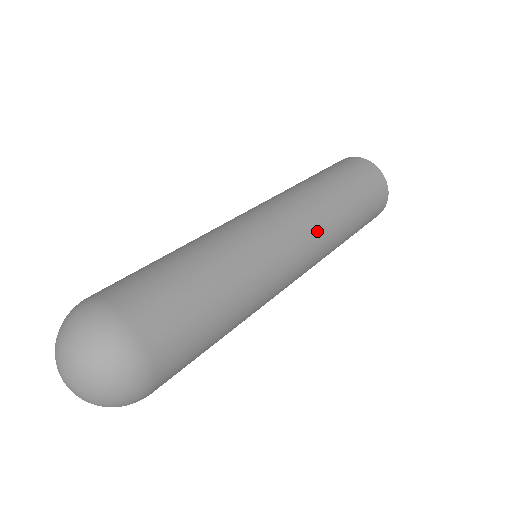
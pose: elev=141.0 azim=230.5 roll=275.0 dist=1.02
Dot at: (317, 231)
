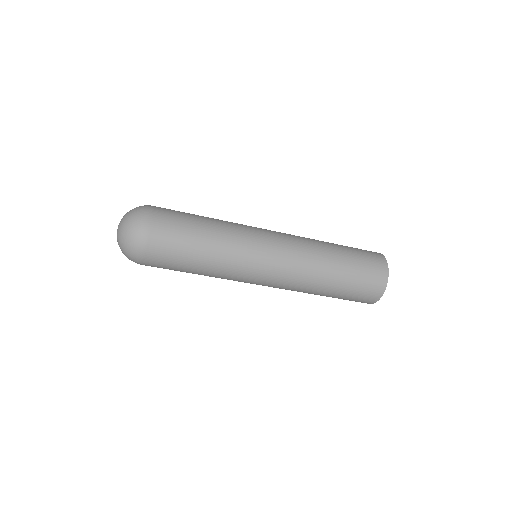
Dot at: (297, 257)
